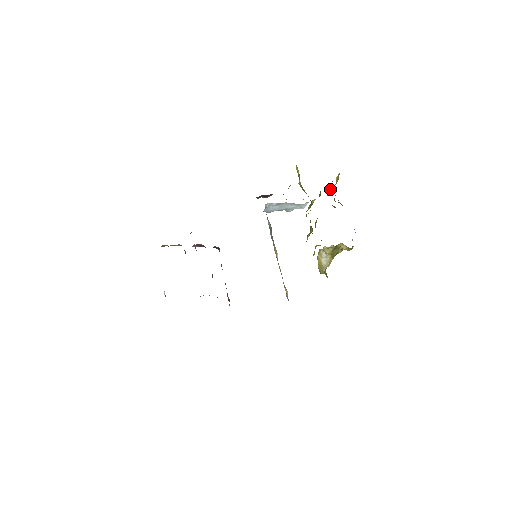
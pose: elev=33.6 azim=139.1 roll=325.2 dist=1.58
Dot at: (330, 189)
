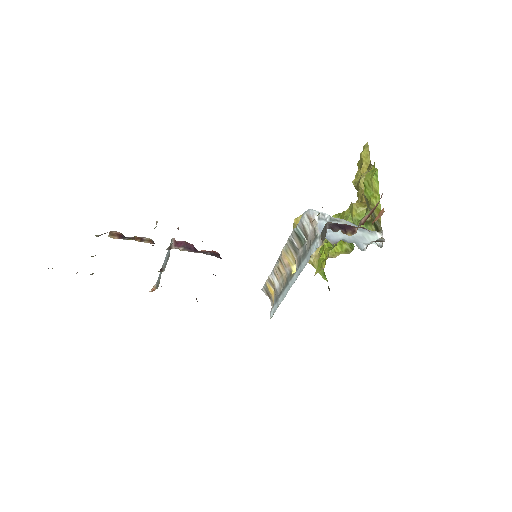
Dot at: occluded
